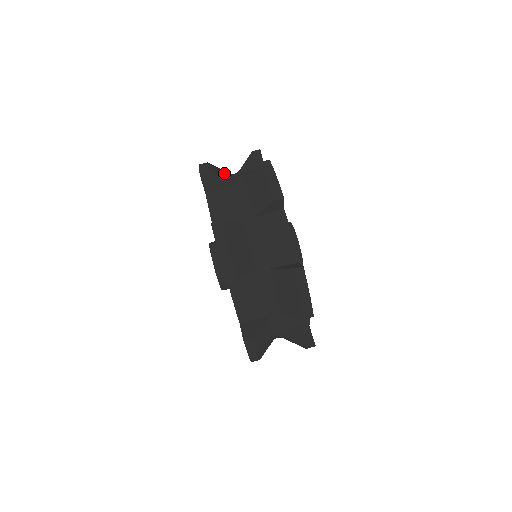
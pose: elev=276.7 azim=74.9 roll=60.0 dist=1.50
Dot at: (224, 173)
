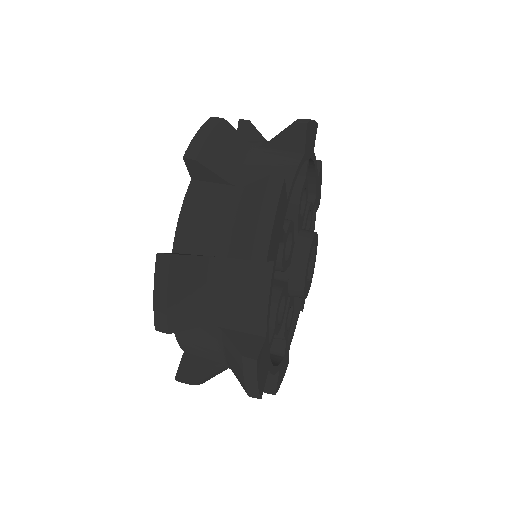
Dot at: occluded
